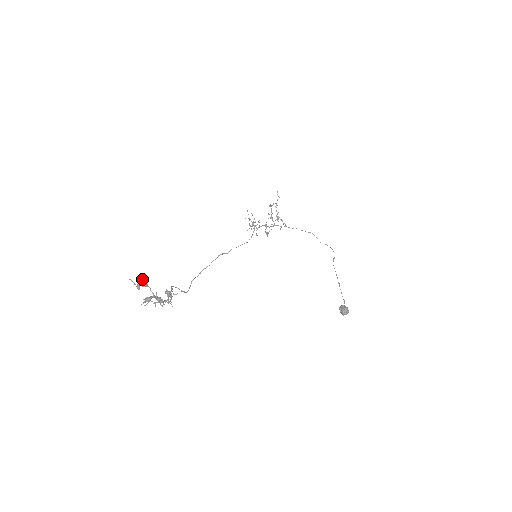
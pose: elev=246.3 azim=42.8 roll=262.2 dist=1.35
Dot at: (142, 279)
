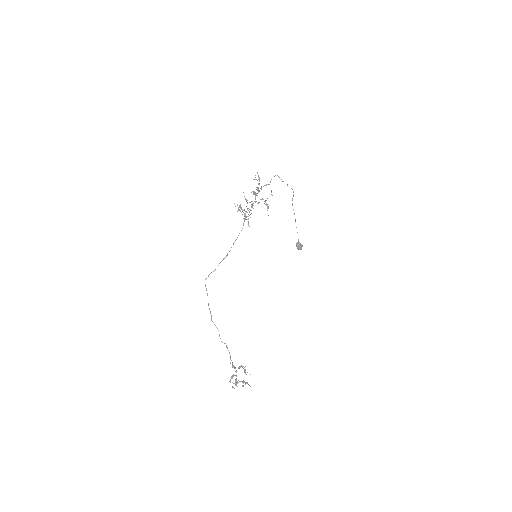
Dot at: (237, 383)
